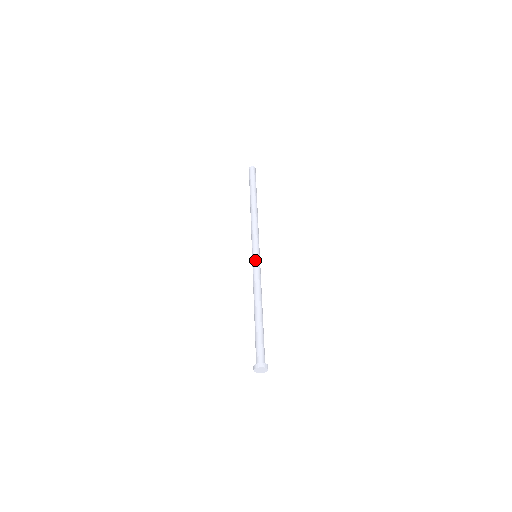
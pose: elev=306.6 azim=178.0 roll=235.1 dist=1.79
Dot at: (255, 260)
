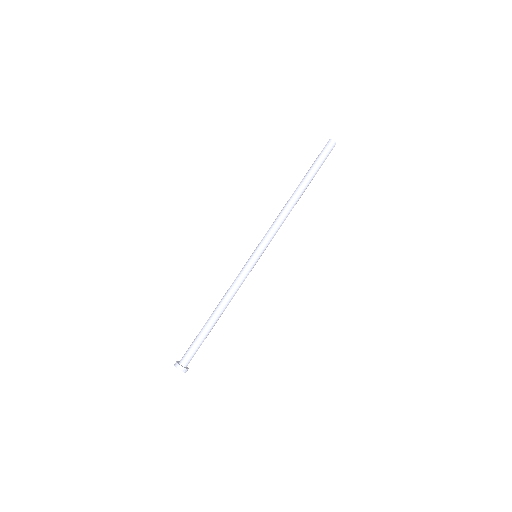
Dot at: (254, 265)
